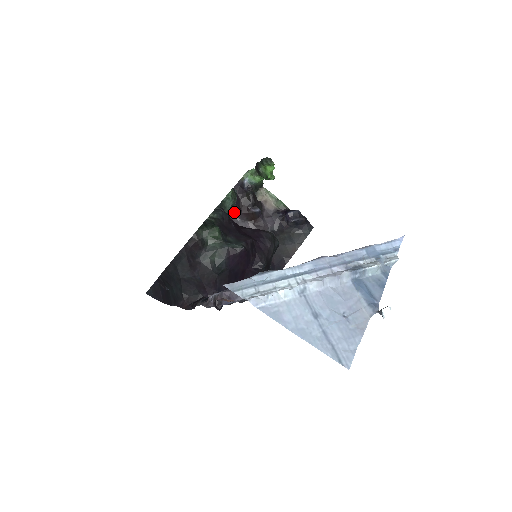
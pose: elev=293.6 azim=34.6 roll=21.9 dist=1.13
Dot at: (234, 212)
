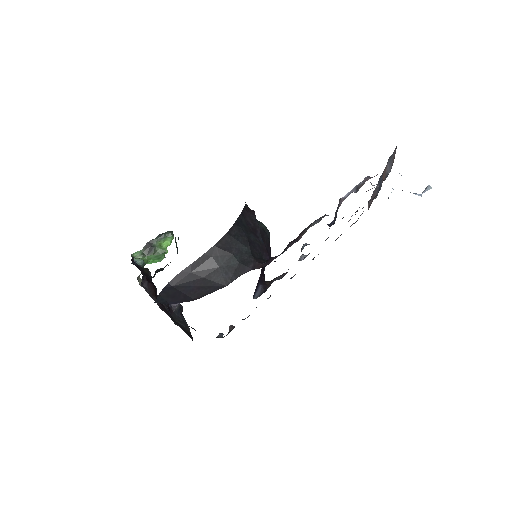
Dot at: occluded
